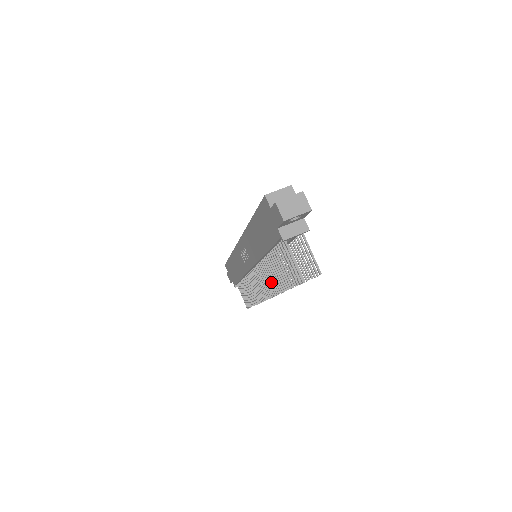
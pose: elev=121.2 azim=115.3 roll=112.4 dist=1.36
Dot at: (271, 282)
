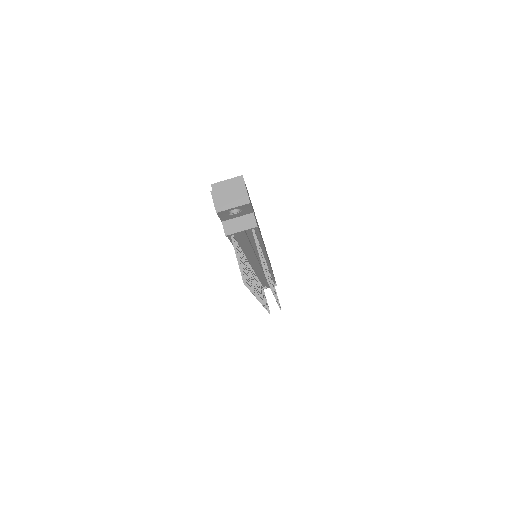
Dot at: occluded
